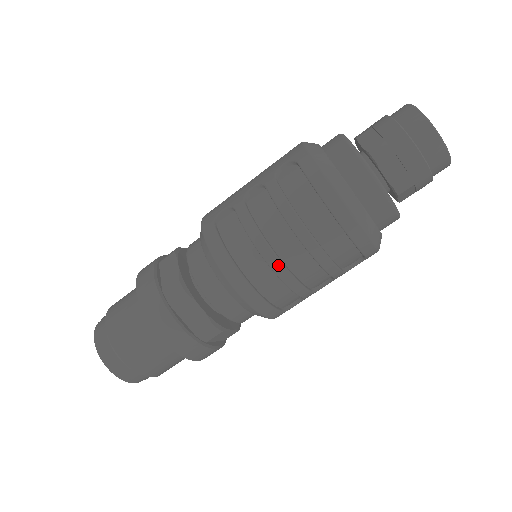
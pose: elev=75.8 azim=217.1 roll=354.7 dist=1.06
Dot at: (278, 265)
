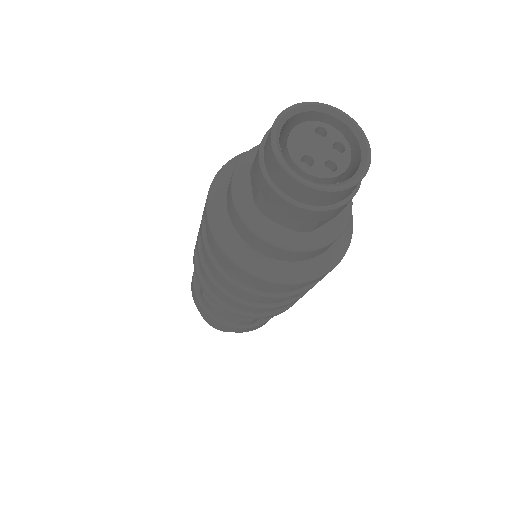
Dot at: (240, 304)
